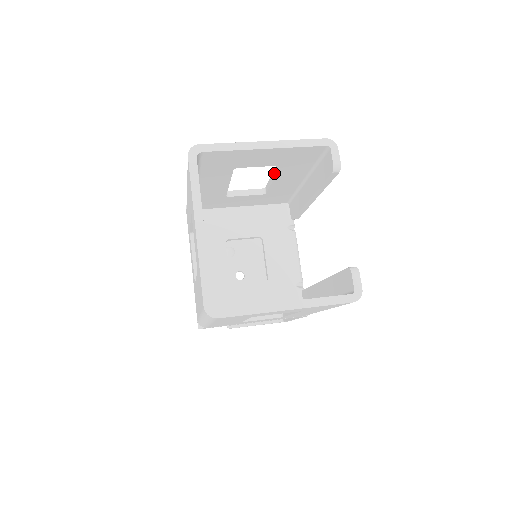
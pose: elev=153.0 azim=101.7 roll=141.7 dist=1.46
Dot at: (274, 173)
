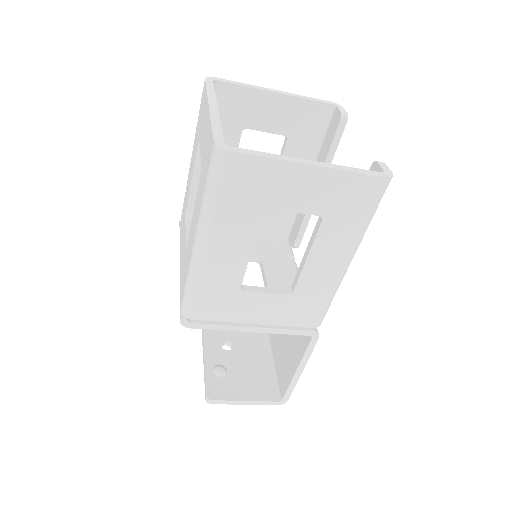
Dot at: occluded
